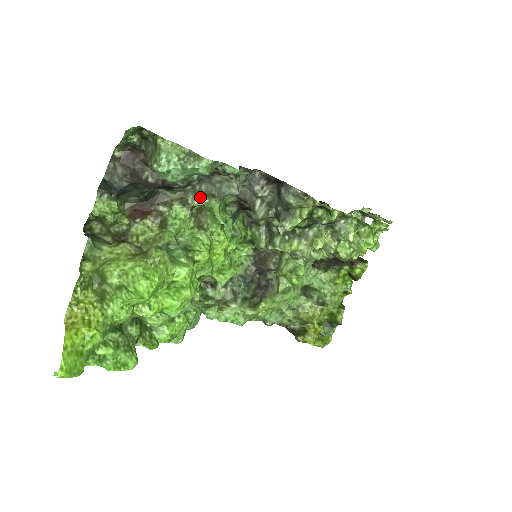
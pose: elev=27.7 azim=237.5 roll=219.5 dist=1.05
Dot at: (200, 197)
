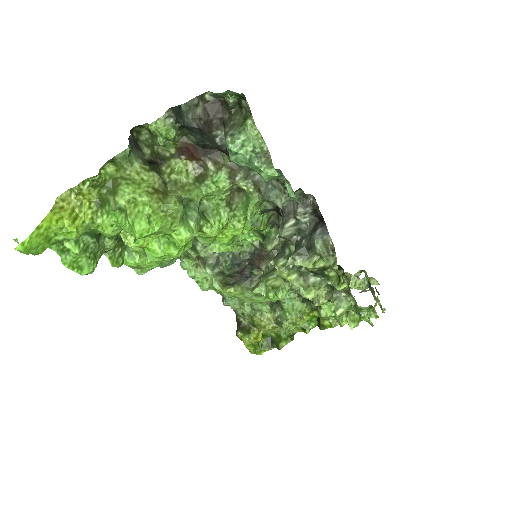
Dot at: (248, 182)
